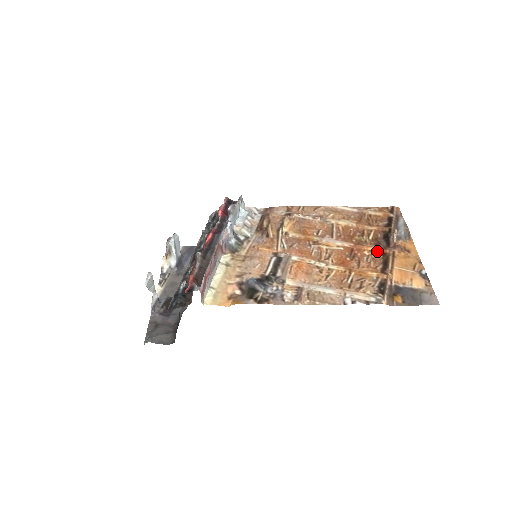
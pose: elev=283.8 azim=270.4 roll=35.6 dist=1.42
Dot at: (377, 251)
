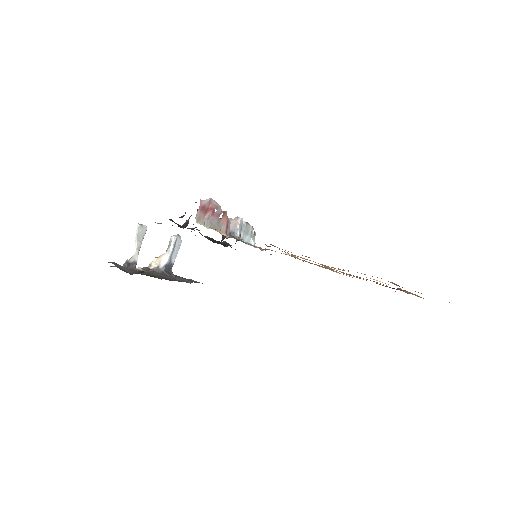
Dot at: occluded
